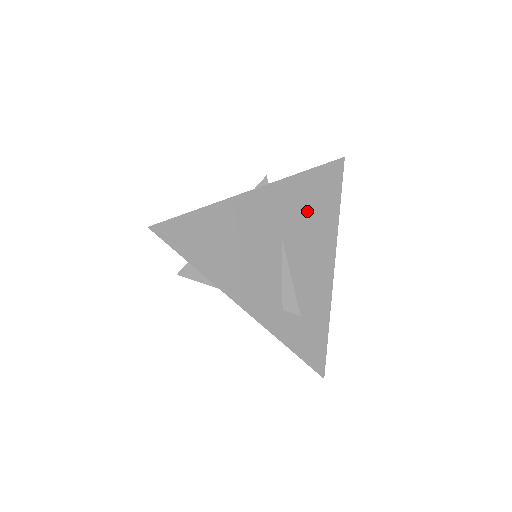
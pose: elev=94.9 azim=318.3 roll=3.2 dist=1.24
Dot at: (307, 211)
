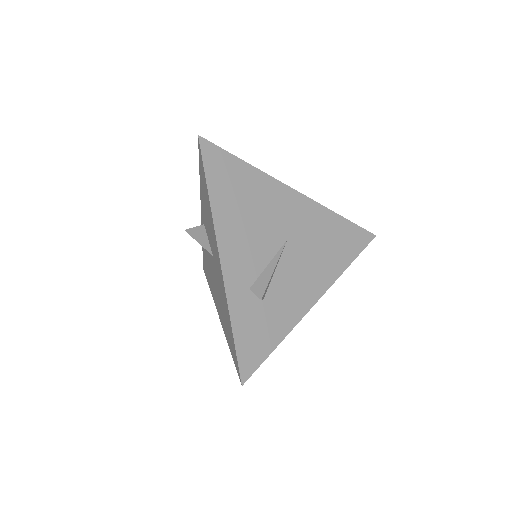
Dot at: (321, 241)
